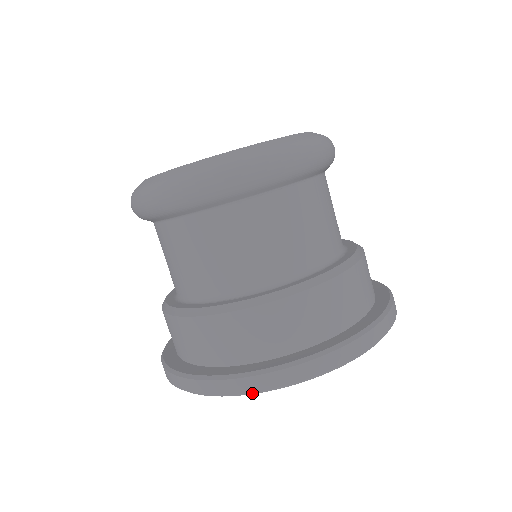
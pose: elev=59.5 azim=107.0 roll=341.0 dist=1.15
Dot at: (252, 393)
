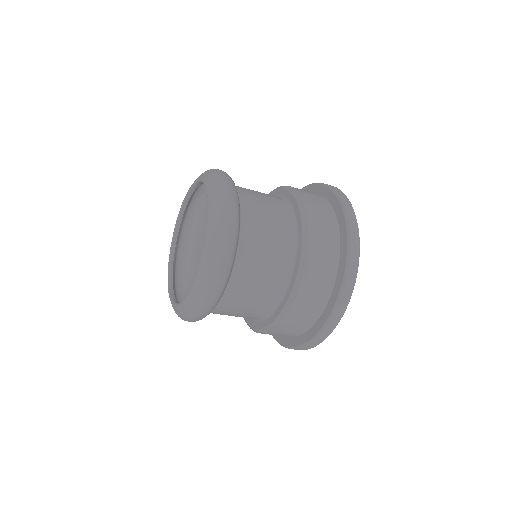
Dot at: occluded
